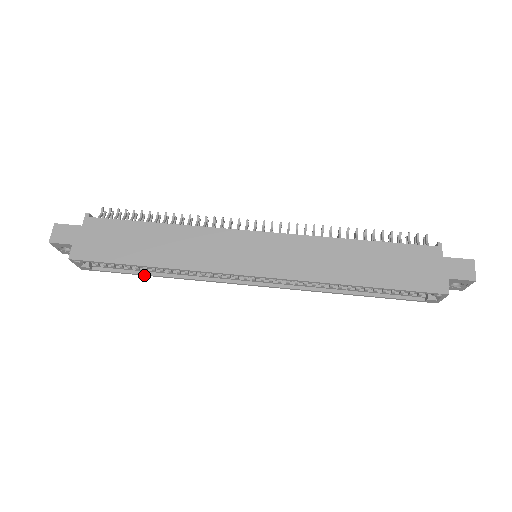
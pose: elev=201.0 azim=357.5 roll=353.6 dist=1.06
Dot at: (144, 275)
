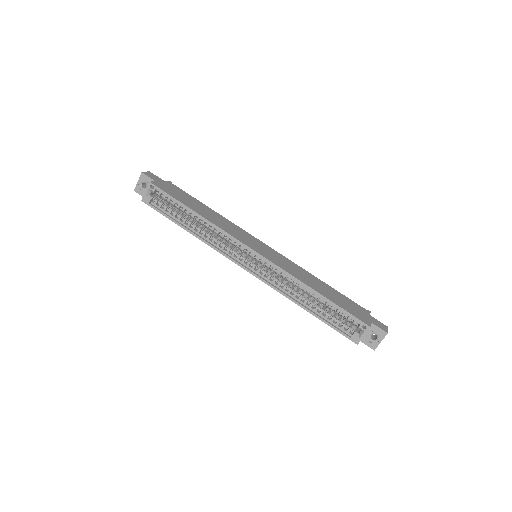
Dot at: (179, 225)
